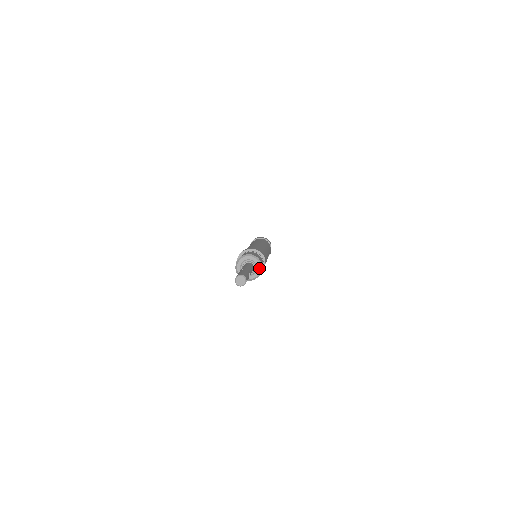
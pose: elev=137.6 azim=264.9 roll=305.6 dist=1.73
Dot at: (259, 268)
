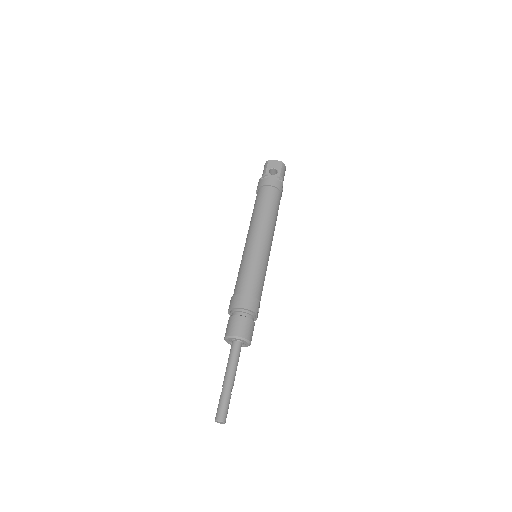
Dot at: (248, 345)
